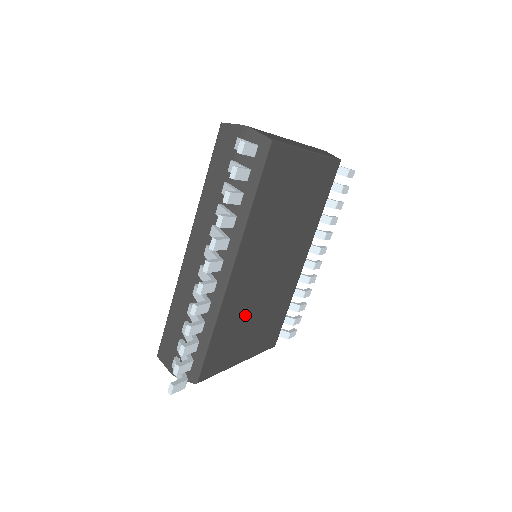
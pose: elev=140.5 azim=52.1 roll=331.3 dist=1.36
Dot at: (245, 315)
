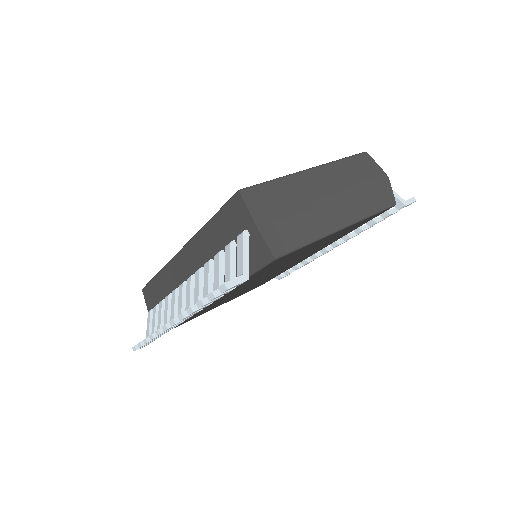
Dot at: (224, 300)
